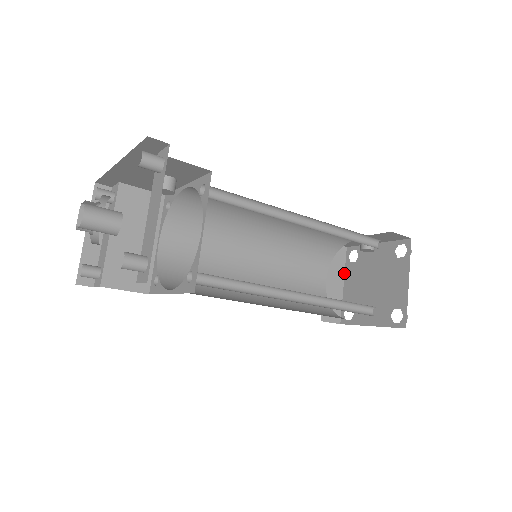
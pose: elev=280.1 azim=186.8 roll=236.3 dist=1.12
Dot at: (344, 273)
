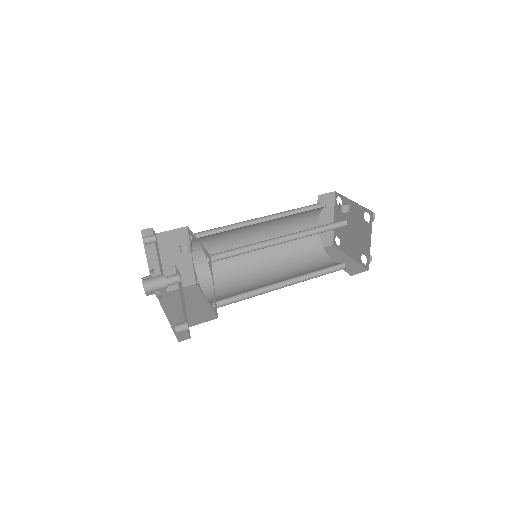
Dot at: (334, 211)
